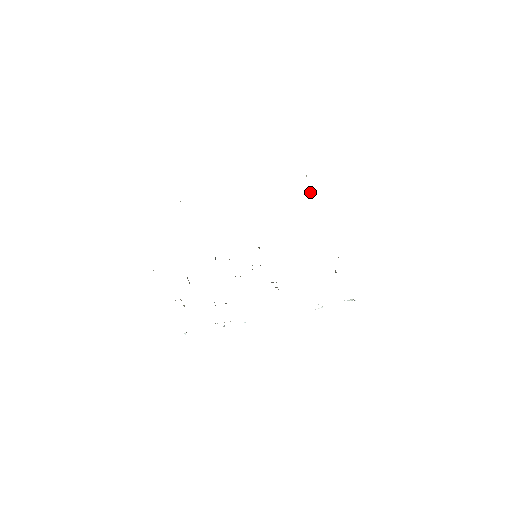
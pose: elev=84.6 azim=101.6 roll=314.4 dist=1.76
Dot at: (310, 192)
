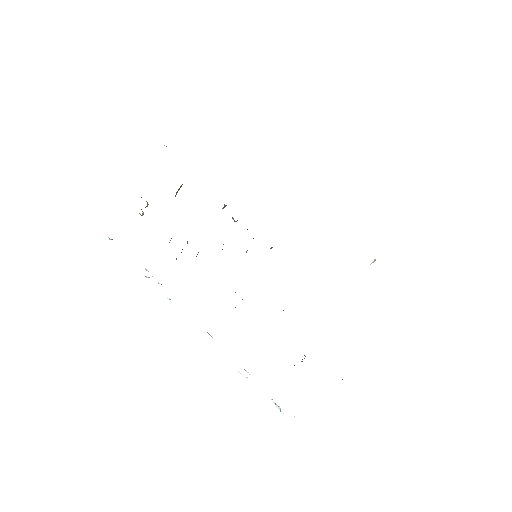
Dot at: occluded
